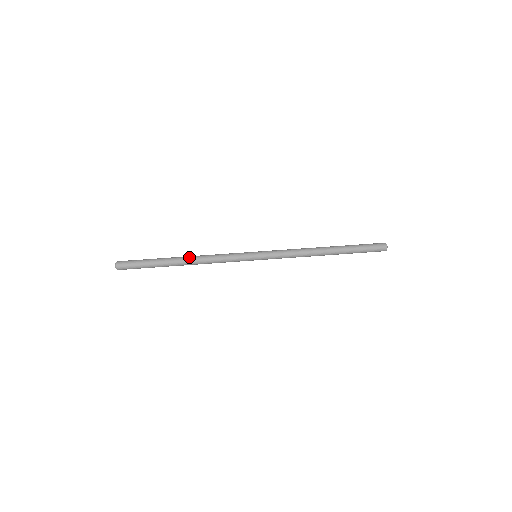
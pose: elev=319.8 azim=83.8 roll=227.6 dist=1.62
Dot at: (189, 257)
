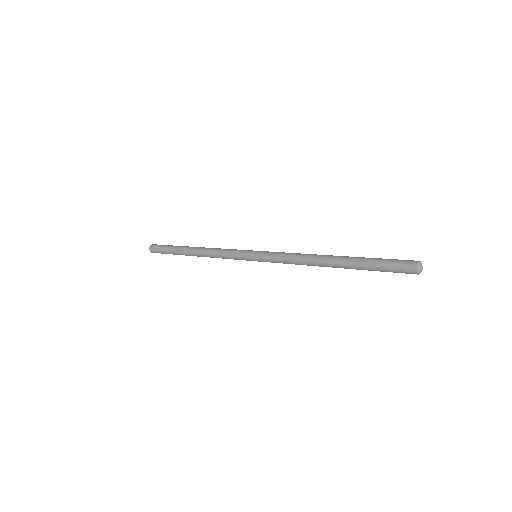
Dot at: occluded
